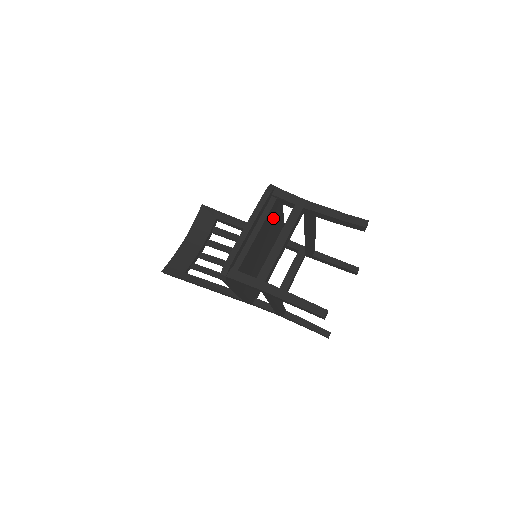
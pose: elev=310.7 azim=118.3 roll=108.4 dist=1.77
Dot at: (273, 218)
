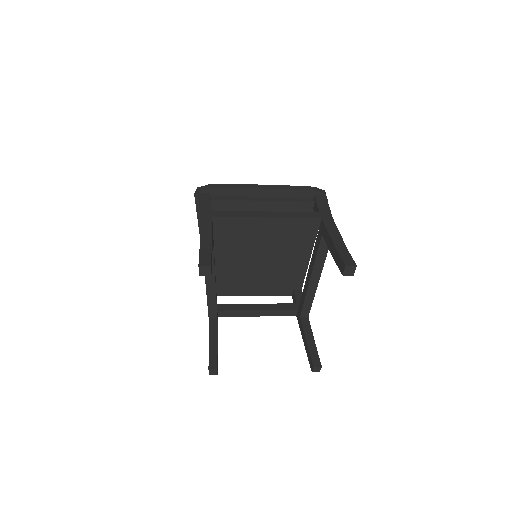
Dot at: occluded
